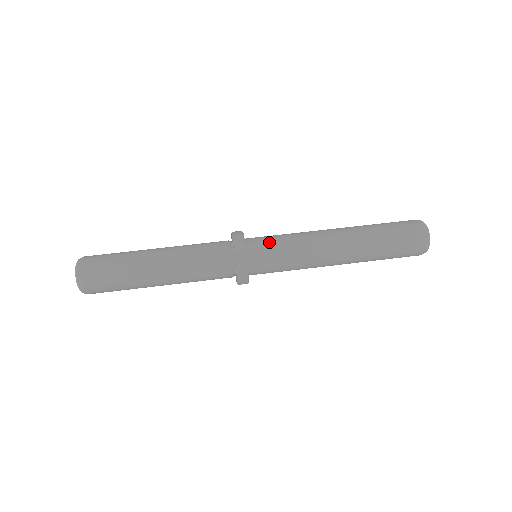
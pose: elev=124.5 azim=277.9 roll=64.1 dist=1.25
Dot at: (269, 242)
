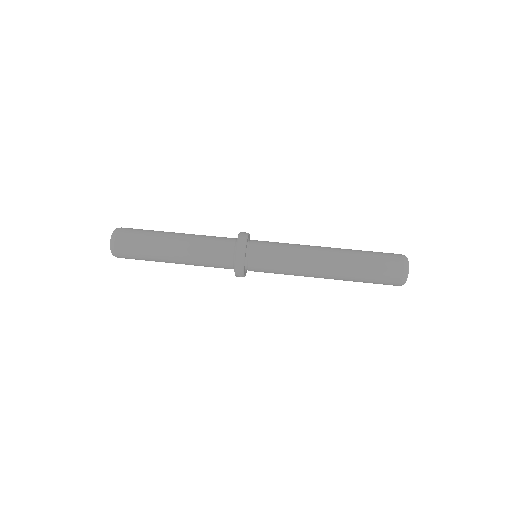
Dot at: (268, 244)
